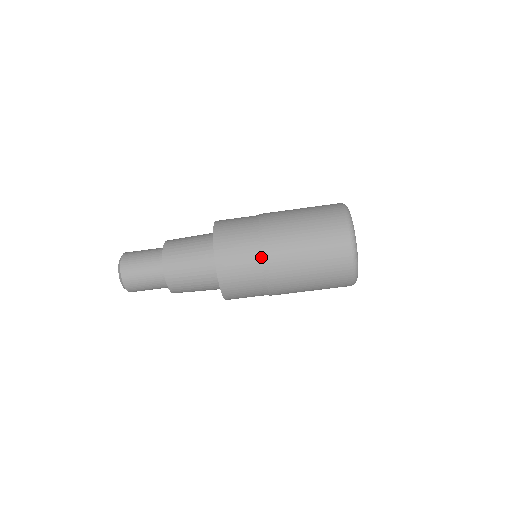
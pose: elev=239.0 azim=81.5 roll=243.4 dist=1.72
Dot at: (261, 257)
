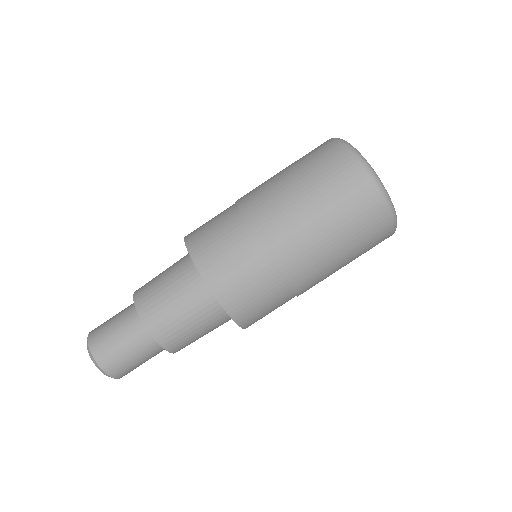
Dot at: (281, 277)
